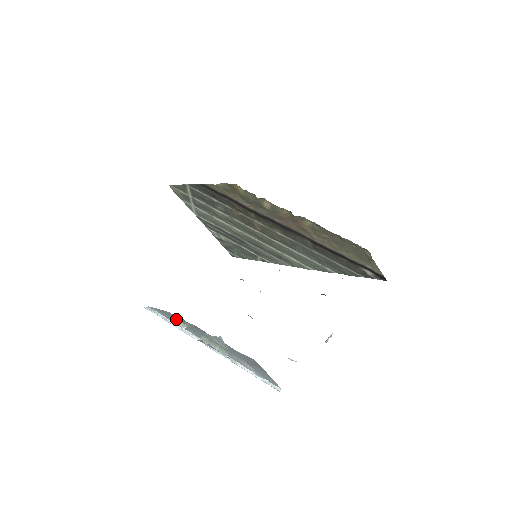
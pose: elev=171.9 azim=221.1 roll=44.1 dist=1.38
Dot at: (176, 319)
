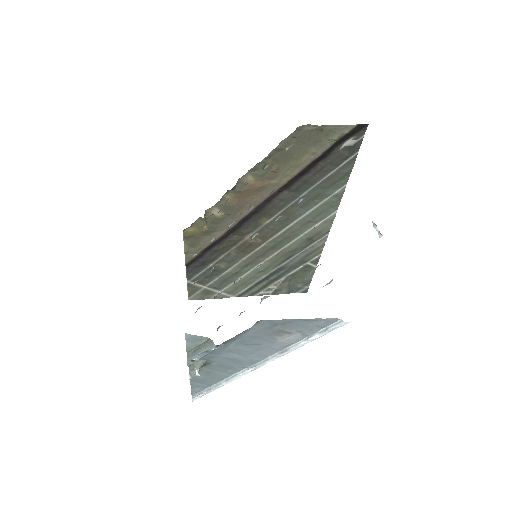
Dot at: (206, 377)
